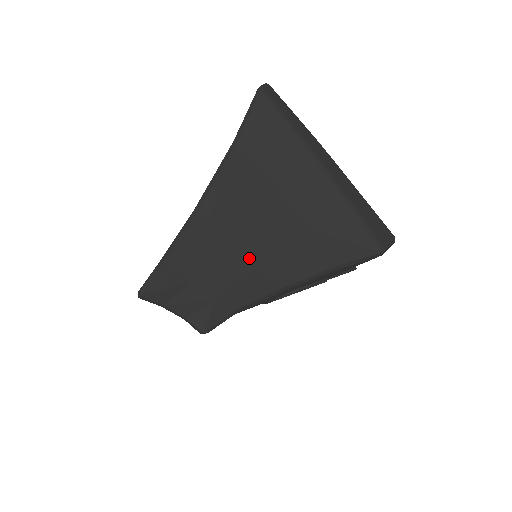
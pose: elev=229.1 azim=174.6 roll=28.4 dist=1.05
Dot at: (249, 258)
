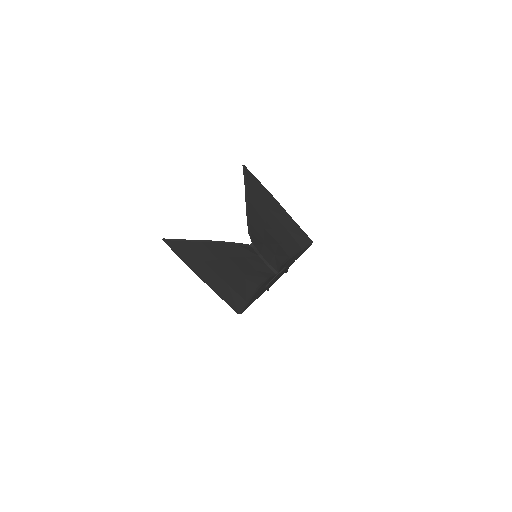
Dot at: (274, 239)
